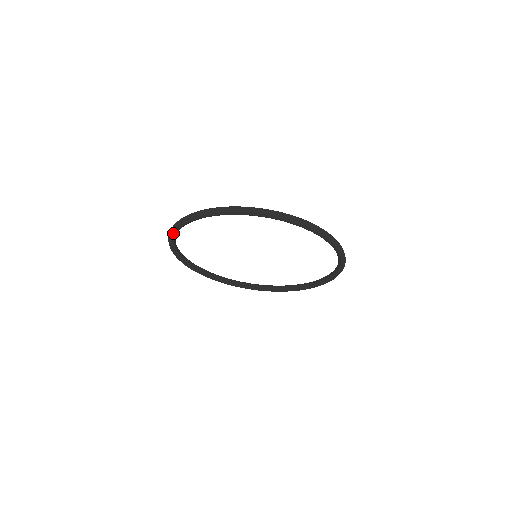
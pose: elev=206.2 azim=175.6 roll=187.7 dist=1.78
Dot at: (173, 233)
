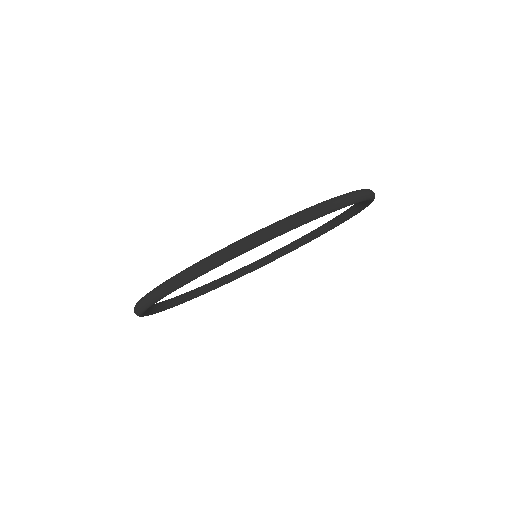
Dot at: (166, 295)
